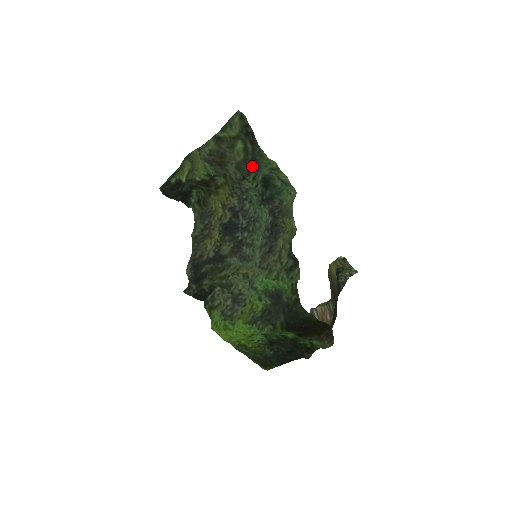
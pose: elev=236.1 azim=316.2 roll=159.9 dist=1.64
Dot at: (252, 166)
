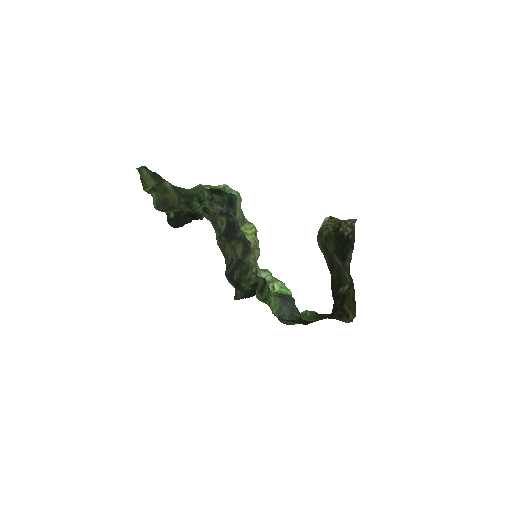
Dot at: (186, 201)
